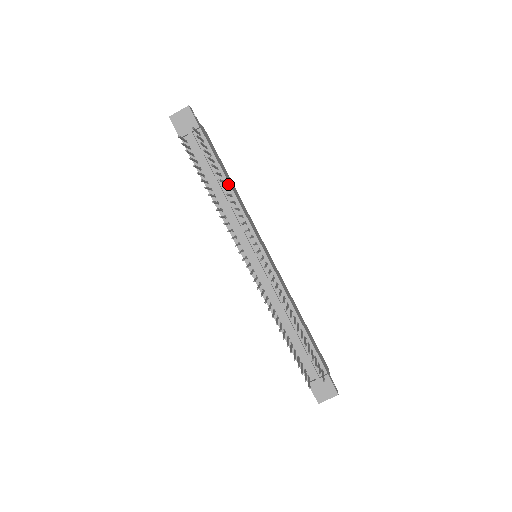
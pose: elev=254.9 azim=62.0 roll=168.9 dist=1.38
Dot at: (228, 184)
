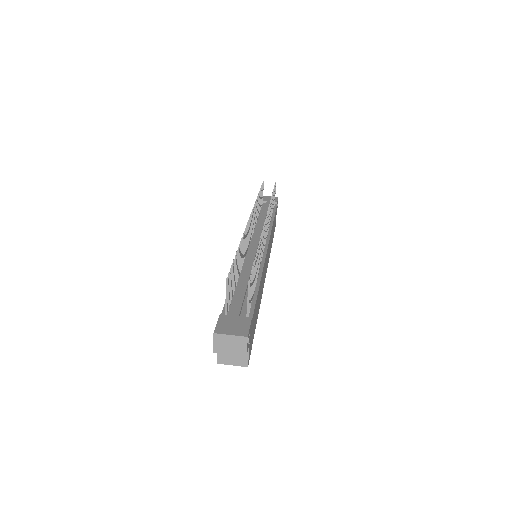
Dot at: (272, 220)
